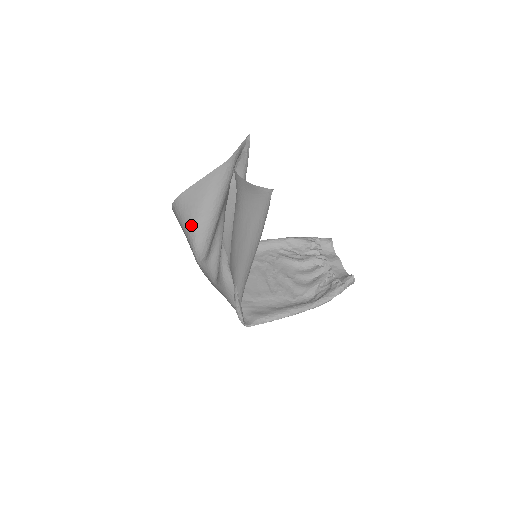
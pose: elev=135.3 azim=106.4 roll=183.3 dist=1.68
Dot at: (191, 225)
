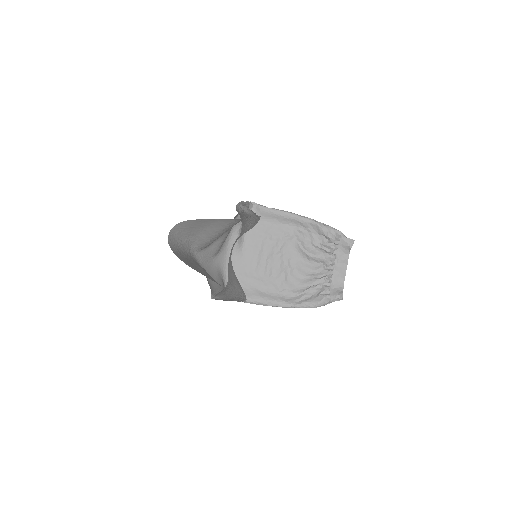
Dot at: (192, 235)
